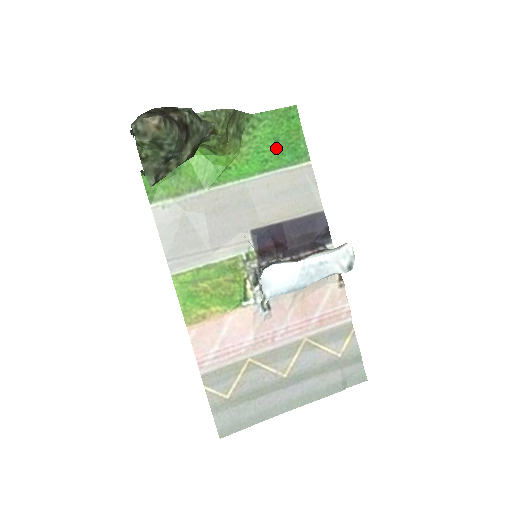
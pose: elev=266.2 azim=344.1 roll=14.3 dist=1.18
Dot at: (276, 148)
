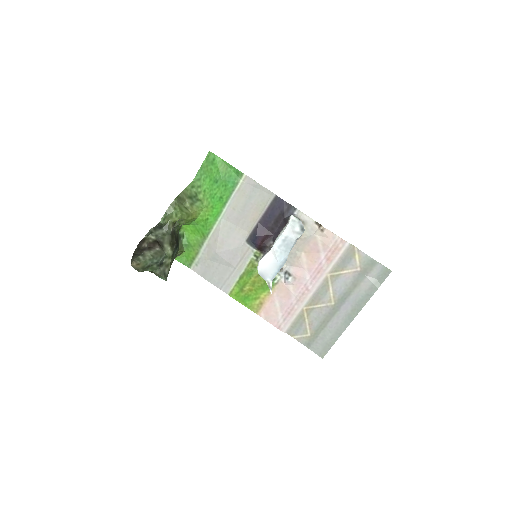
Dot at: (220, 186)
